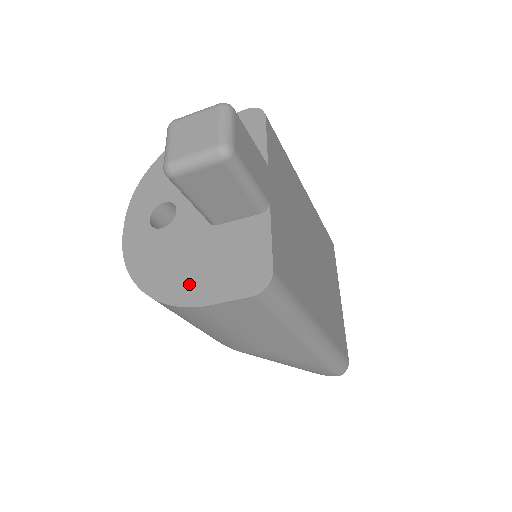
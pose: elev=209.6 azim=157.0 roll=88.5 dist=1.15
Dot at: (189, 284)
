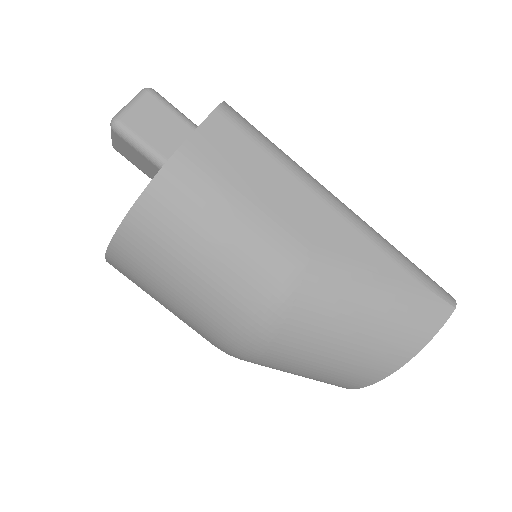
Dot at: occluded
